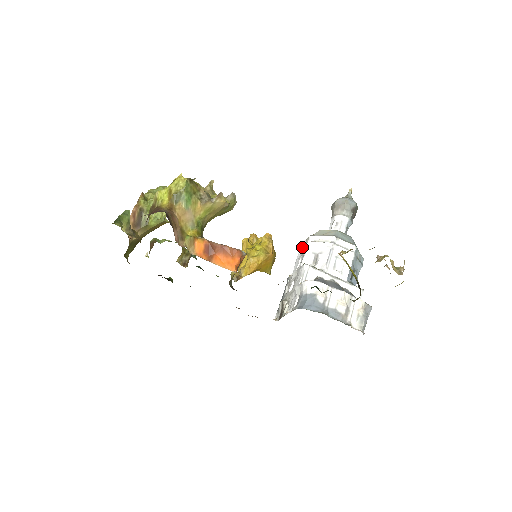
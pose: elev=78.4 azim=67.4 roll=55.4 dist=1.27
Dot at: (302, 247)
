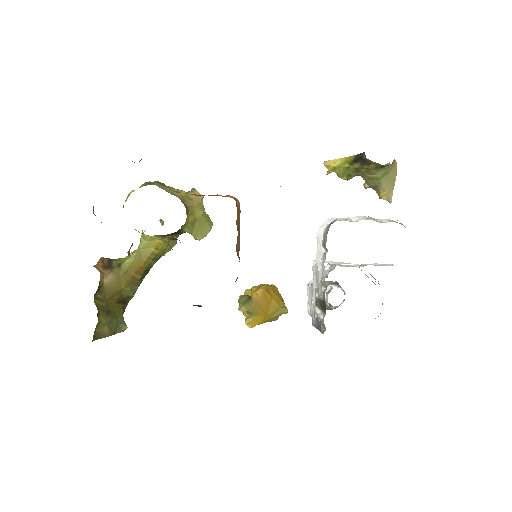
Dot at: (309, 310)
